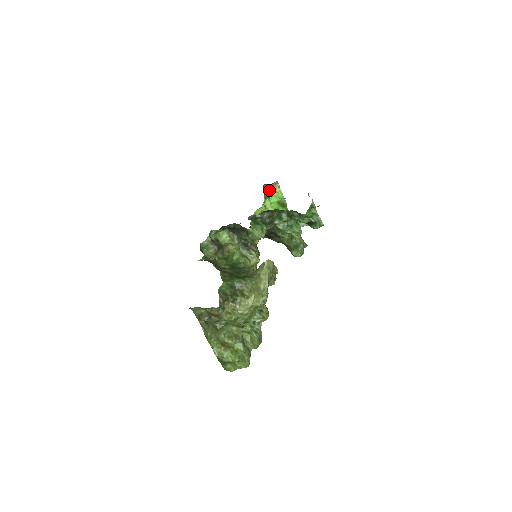
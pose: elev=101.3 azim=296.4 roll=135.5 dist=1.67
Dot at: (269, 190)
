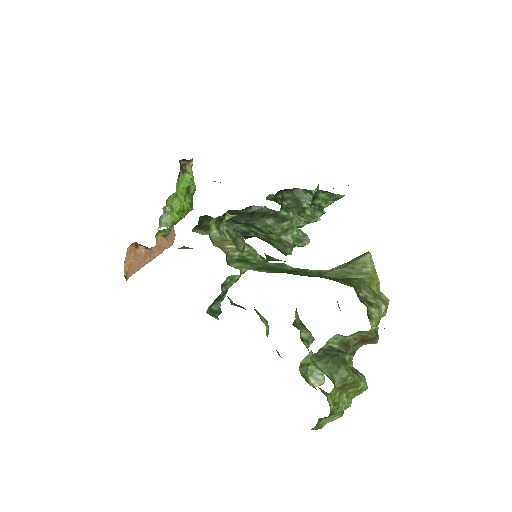
Dot at: (183, 169)
